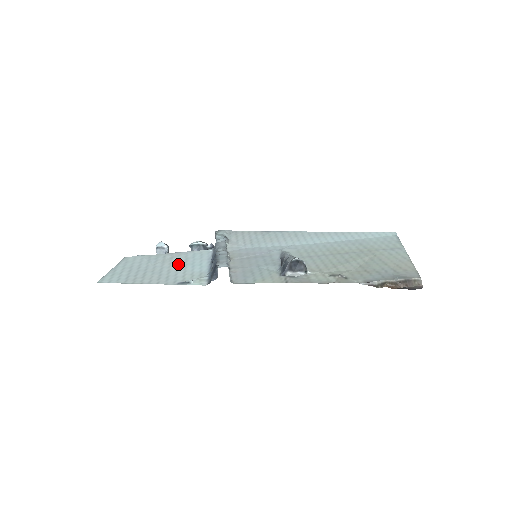
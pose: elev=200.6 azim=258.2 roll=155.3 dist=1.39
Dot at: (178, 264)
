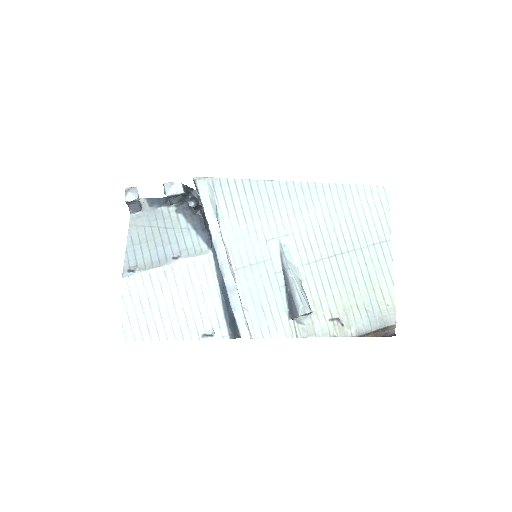
Dot at: (187, 294)
